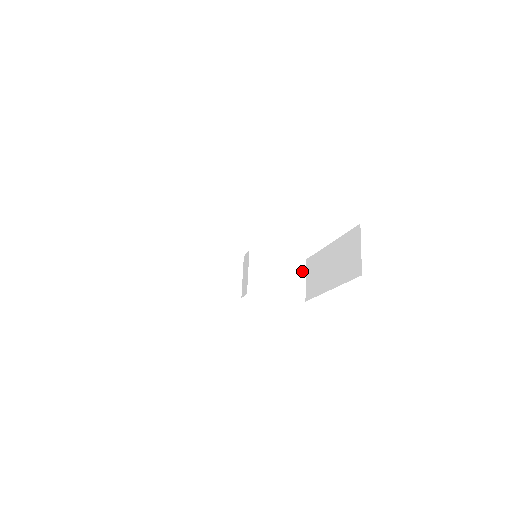
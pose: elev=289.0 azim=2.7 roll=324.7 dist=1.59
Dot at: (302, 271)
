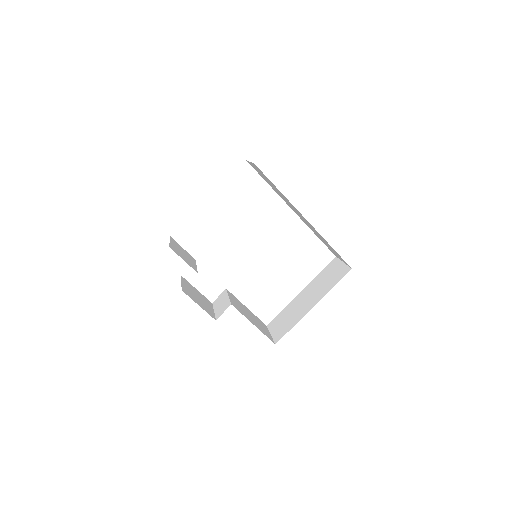
Dot at: (266, 328)
